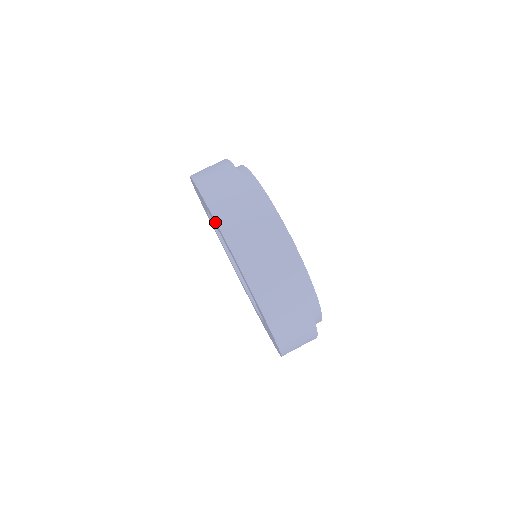
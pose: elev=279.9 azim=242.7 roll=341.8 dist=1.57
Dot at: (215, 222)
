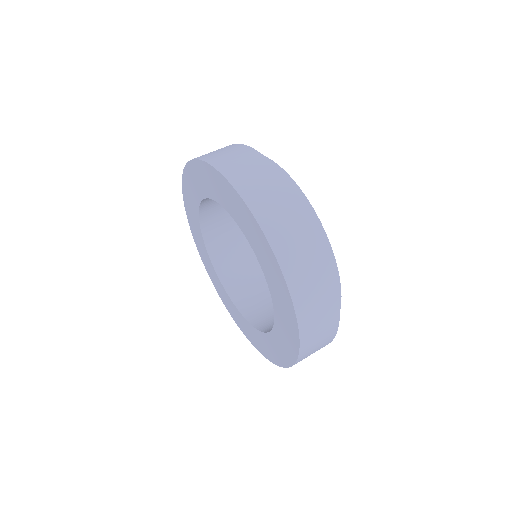
Dot at: (190, 172)
